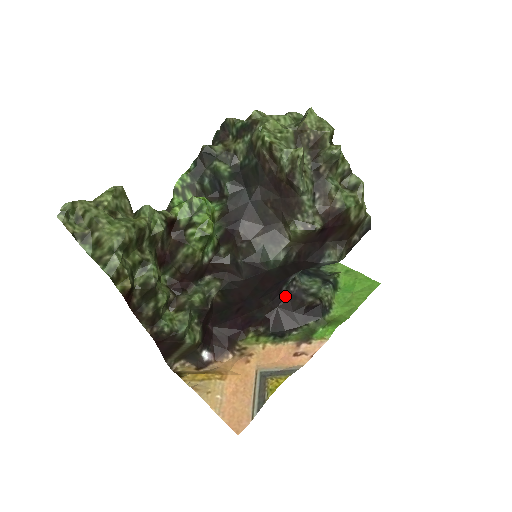
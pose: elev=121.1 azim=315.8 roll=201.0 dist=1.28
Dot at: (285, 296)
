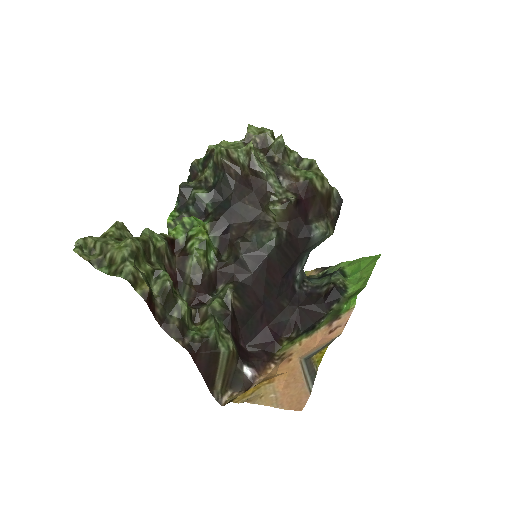
Dot at: (301, 295)
